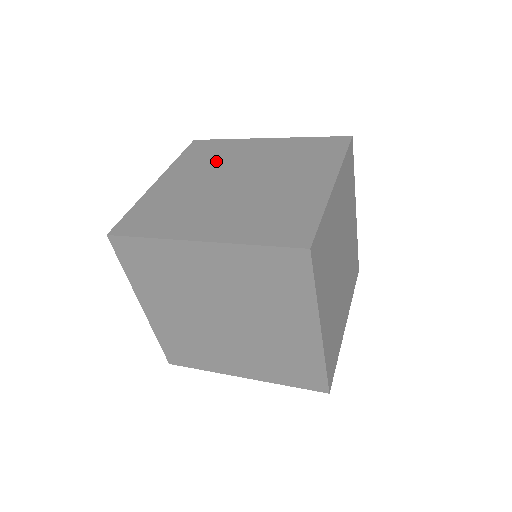
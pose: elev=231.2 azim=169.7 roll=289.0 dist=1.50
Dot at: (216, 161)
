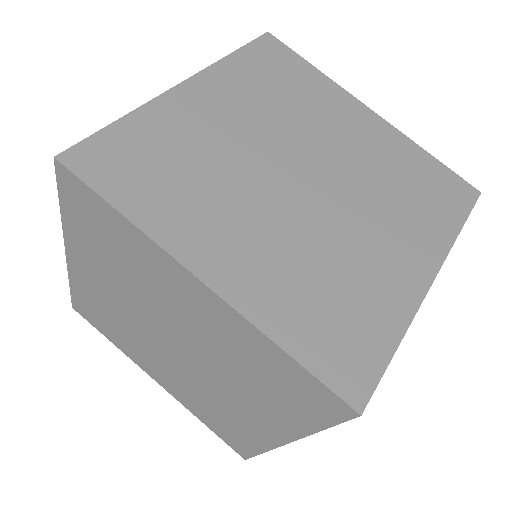
Dot at: (285, 105)
